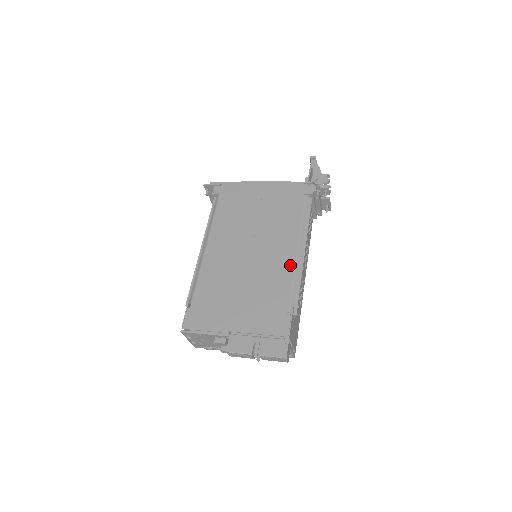
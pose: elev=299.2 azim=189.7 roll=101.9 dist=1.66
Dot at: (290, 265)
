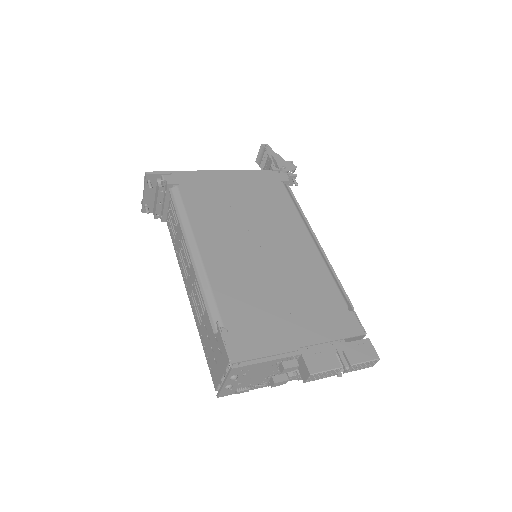
Dot at: (315, 256)
